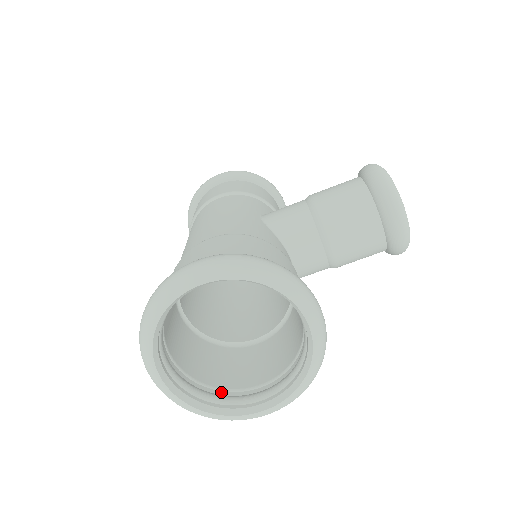
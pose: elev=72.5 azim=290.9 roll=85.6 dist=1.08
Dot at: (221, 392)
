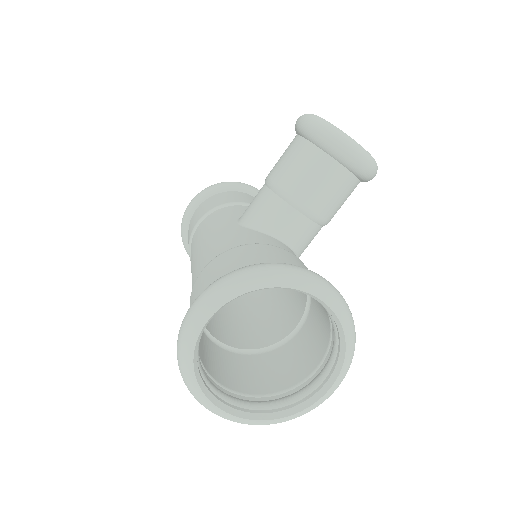
Dot at: (288, 392)
